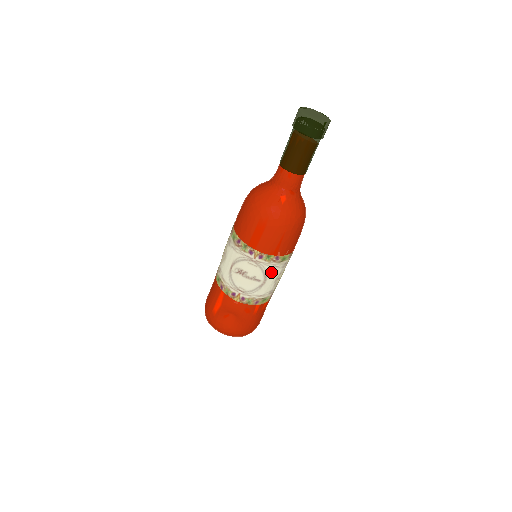
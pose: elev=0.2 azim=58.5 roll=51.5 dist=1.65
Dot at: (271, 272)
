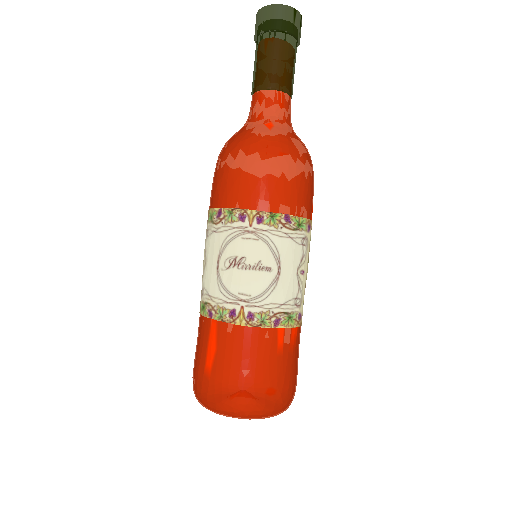
Dot at: (285, 250)
